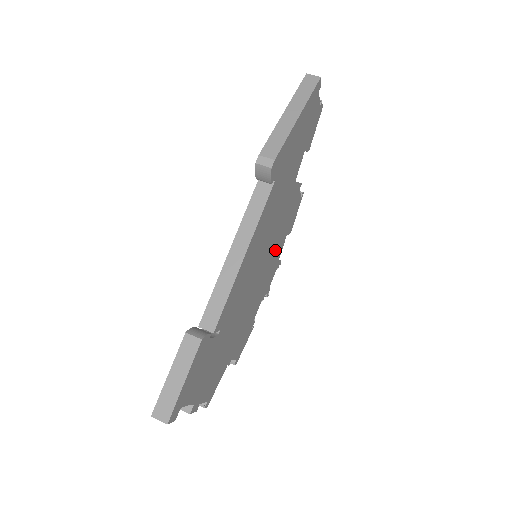
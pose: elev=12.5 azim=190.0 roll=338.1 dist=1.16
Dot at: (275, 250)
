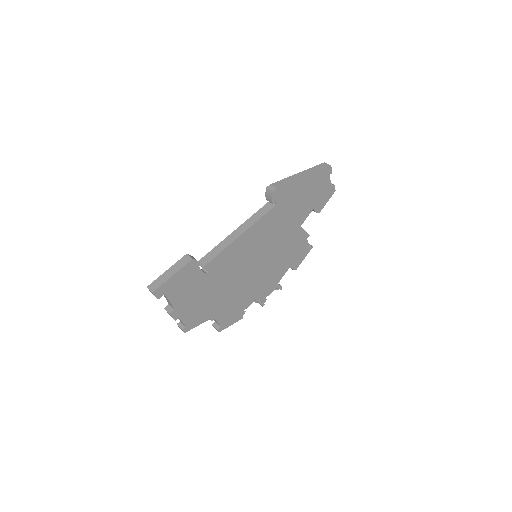
Dot at: (275, 267)
